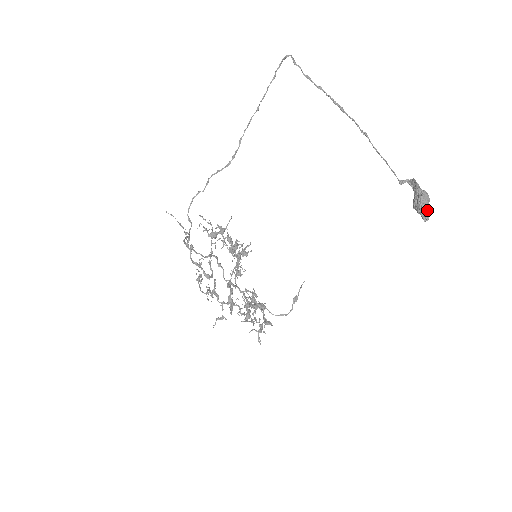
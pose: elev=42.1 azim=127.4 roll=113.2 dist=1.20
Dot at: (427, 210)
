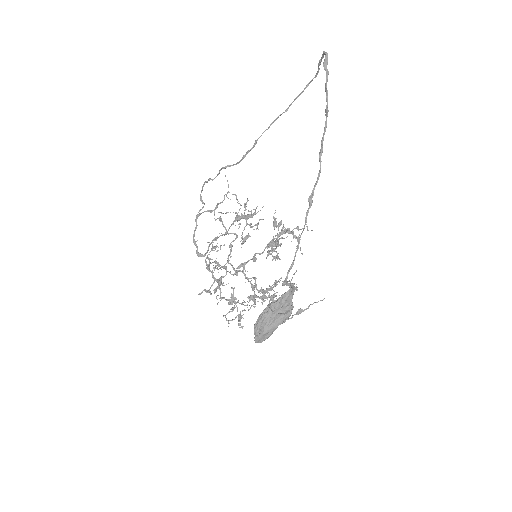
Dot at: (259, 333)
